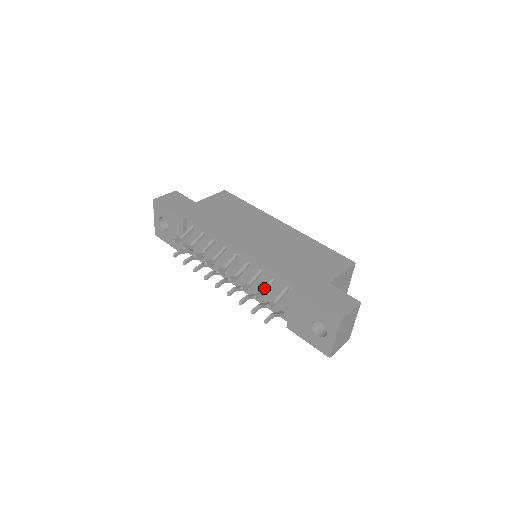
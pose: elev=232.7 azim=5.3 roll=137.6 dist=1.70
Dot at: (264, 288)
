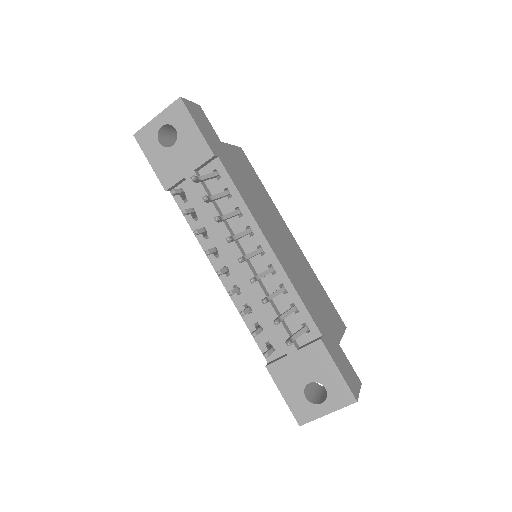
Dot at: (284, 314)
